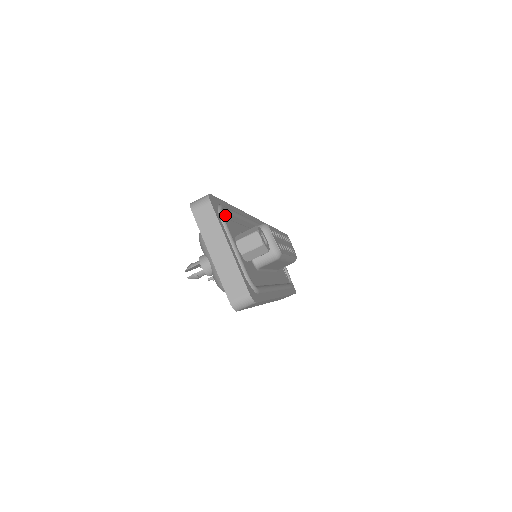
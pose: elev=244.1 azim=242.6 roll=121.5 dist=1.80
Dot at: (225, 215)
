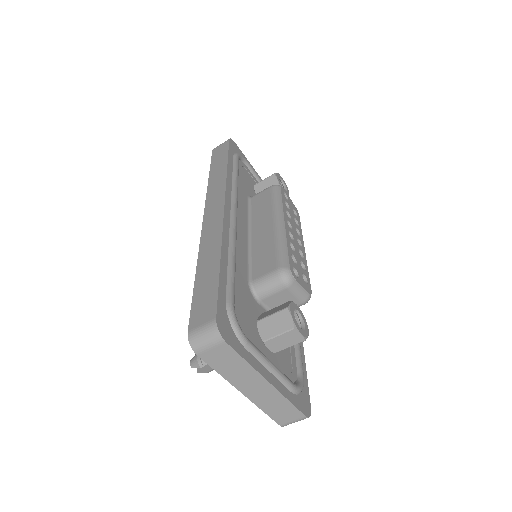
Dot at: (236, 308)
